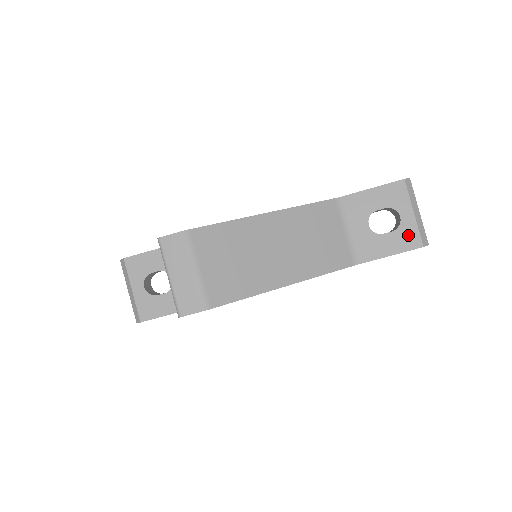
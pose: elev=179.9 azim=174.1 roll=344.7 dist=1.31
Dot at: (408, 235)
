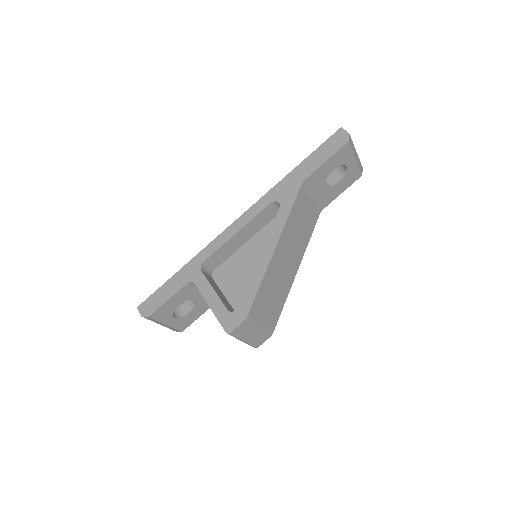
Dot at: (352, 175)
